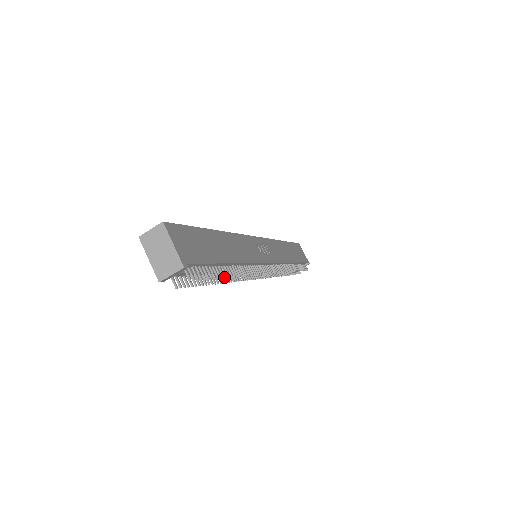
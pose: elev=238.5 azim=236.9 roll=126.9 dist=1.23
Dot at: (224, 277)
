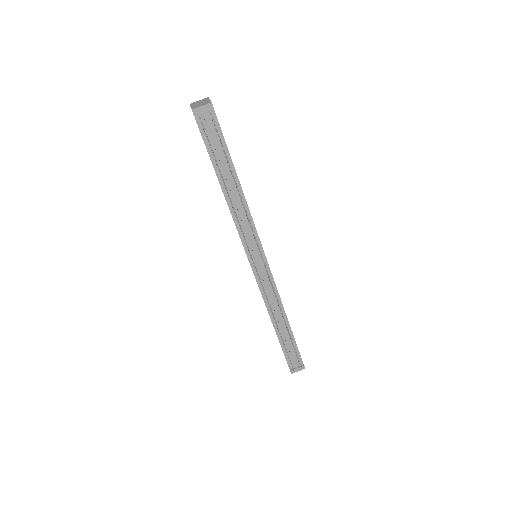
Dot at: occluded
